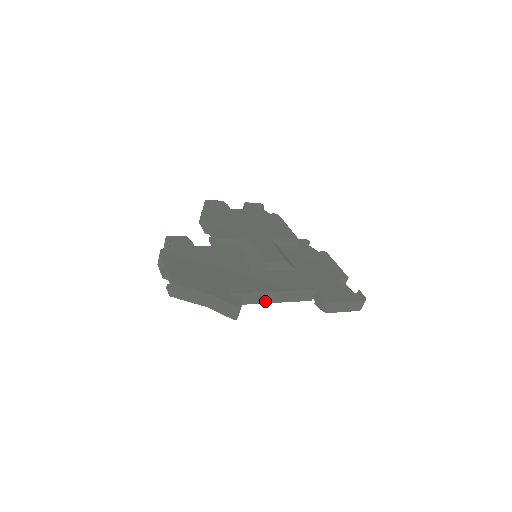
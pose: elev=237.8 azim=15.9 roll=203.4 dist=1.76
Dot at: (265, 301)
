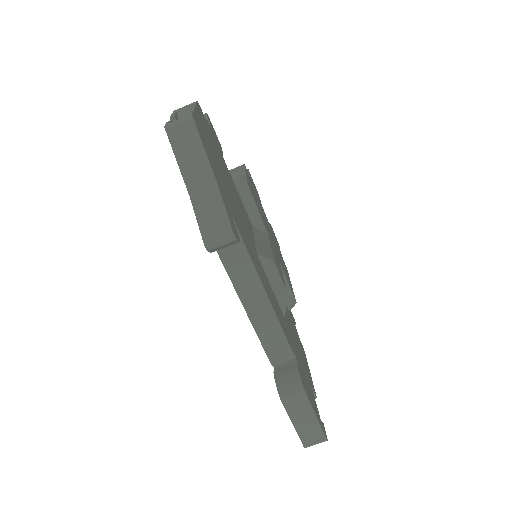
Dot at: (241, 290)
